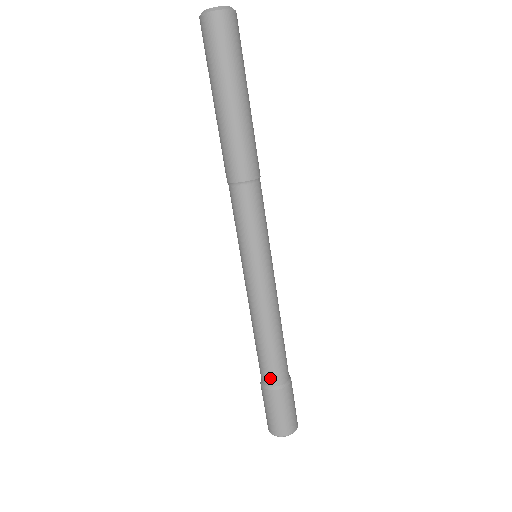
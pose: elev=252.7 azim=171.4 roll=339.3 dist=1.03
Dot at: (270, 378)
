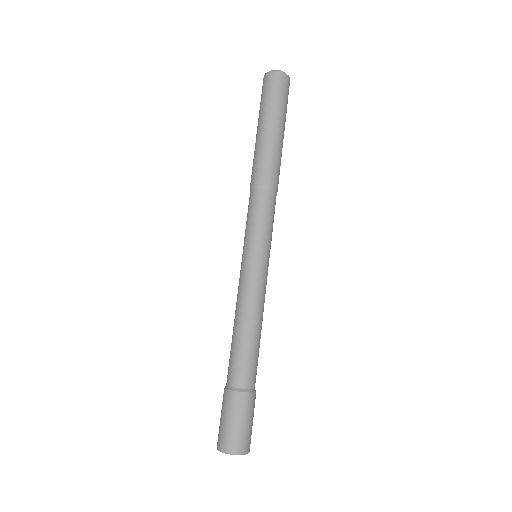
Dot at: (228, 375)
